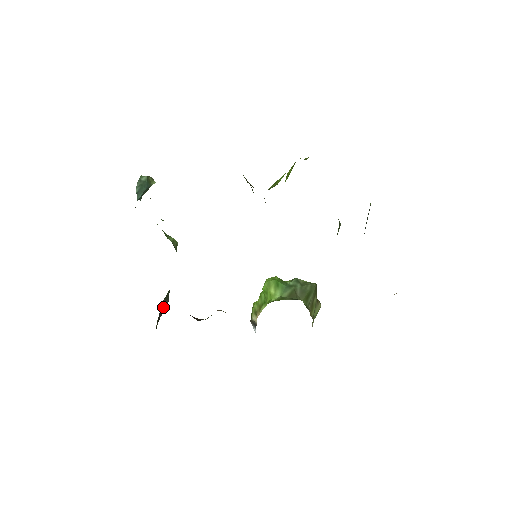
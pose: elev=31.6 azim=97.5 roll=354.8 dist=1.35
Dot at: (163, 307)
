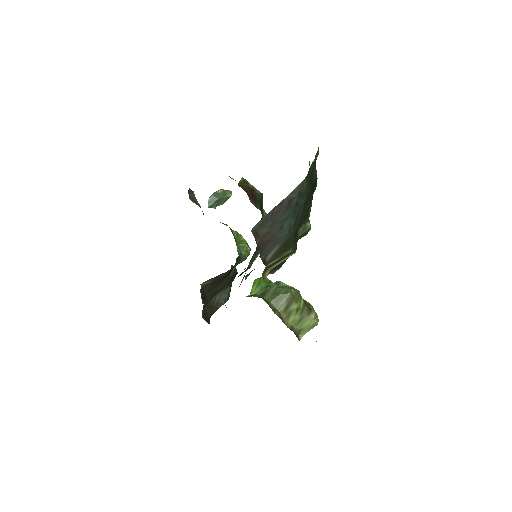
Dot at: occluded
